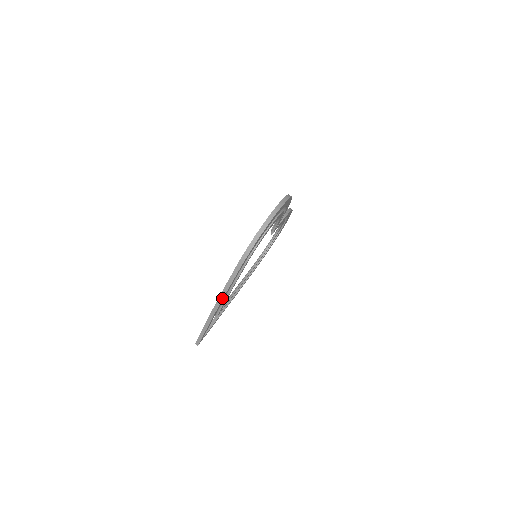
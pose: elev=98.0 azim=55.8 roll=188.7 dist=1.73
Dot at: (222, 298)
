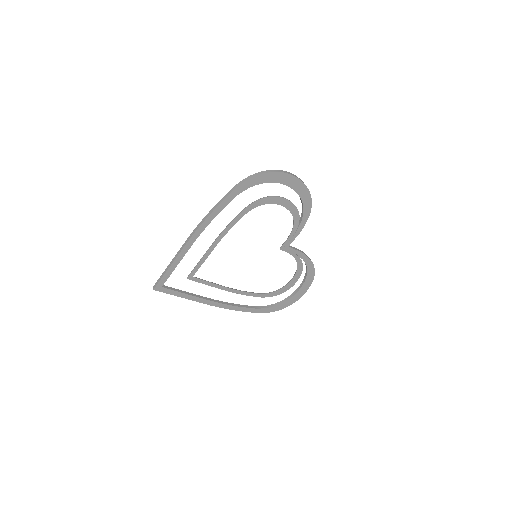
Dot at: (202, 223)
